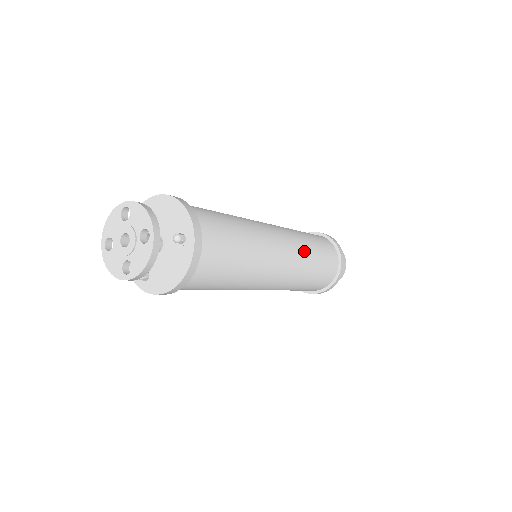
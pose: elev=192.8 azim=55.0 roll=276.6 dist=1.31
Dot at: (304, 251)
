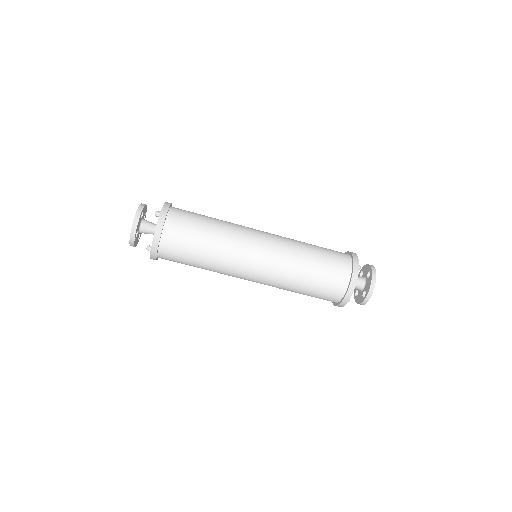
Dot at: (292, 243)
